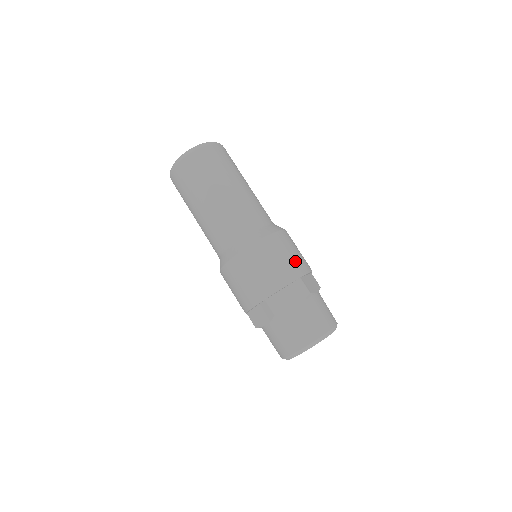
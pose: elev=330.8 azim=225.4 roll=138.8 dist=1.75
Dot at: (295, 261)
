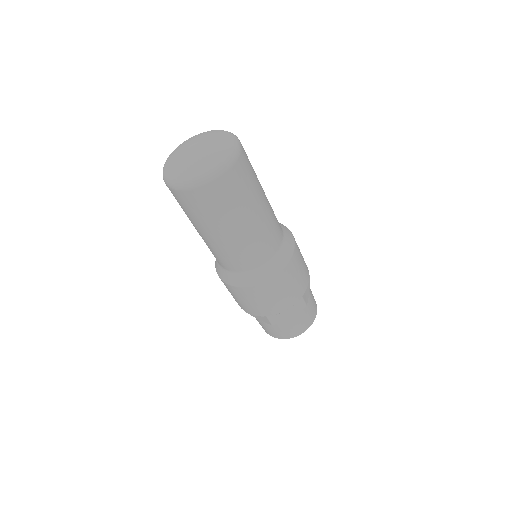
Dot at: (301, 282)
